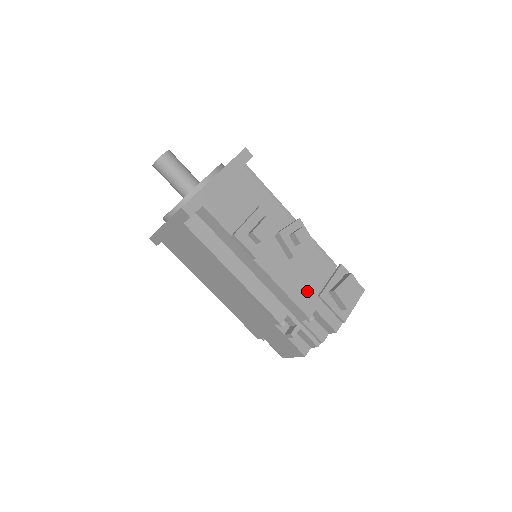
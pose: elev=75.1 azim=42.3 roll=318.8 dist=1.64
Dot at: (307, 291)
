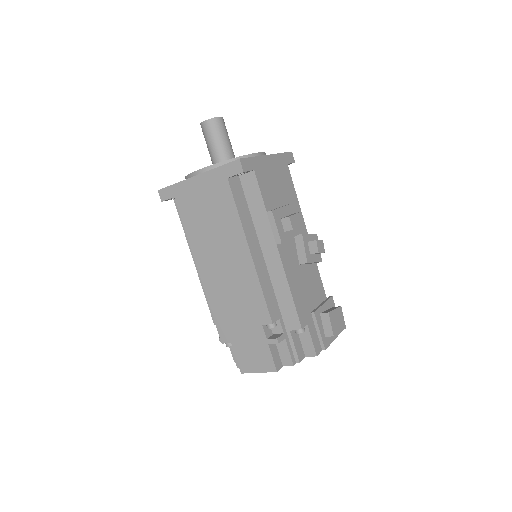
Dot at: (305, 302)
